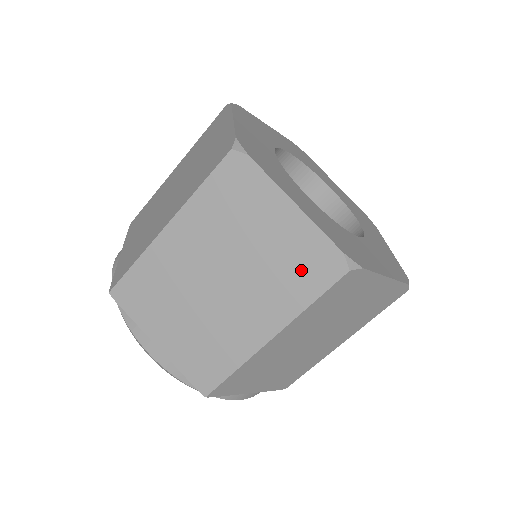
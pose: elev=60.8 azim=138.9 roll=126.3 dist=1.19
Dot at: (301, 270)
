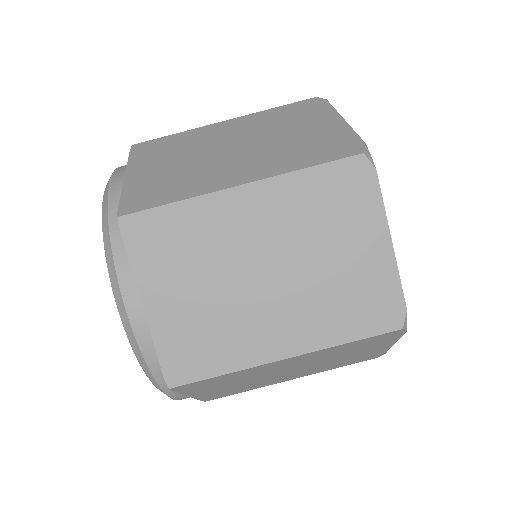
Dot at: (358, 306)
